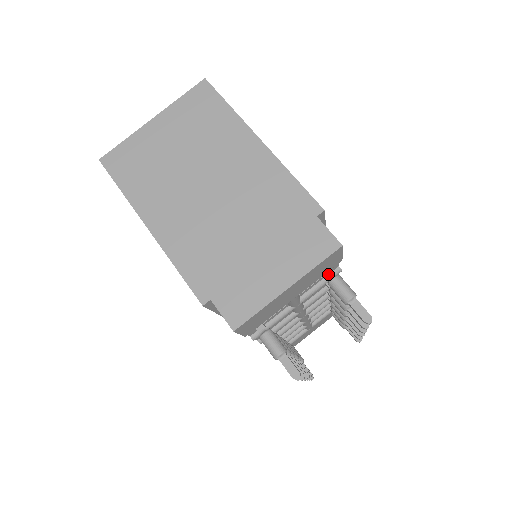
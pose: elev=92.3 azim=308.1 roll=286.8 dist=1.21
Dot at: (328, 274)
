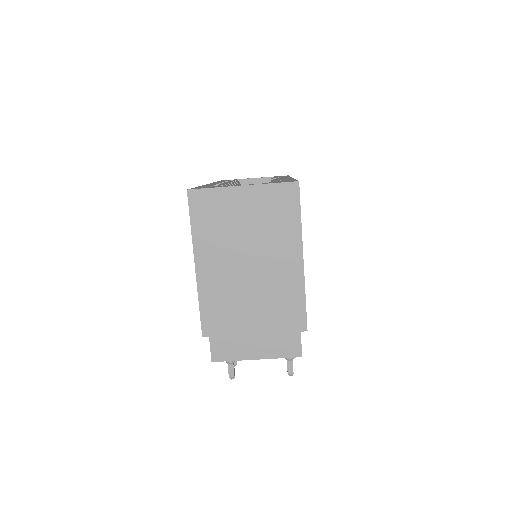
Dot at: occluded
